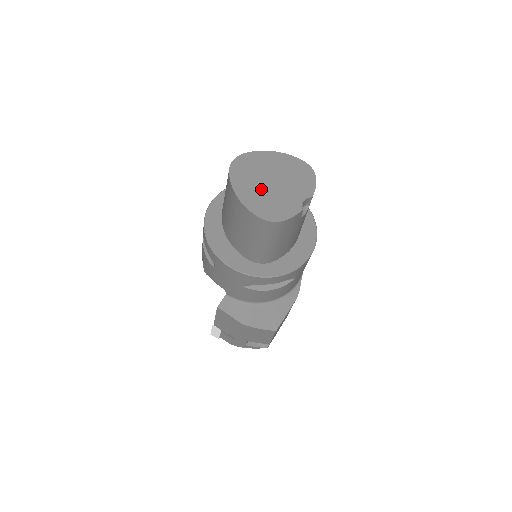
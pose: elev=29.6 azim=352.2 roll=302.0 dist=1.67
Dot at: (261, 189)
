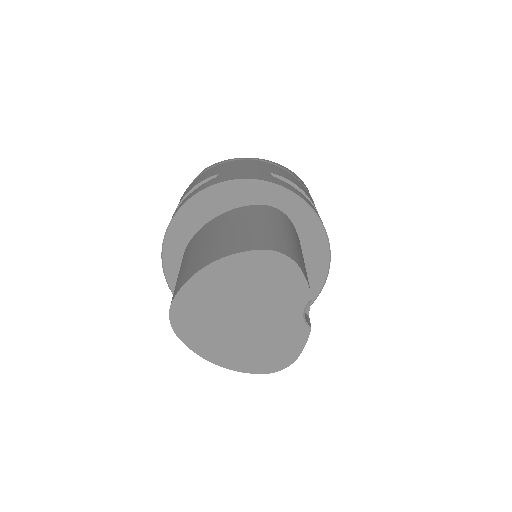
Dot at: (238, 337)
